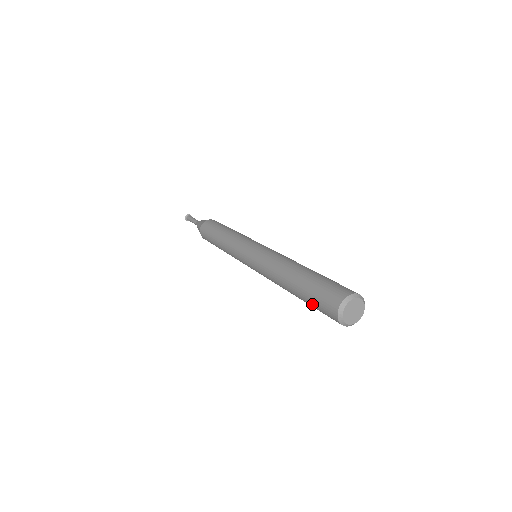
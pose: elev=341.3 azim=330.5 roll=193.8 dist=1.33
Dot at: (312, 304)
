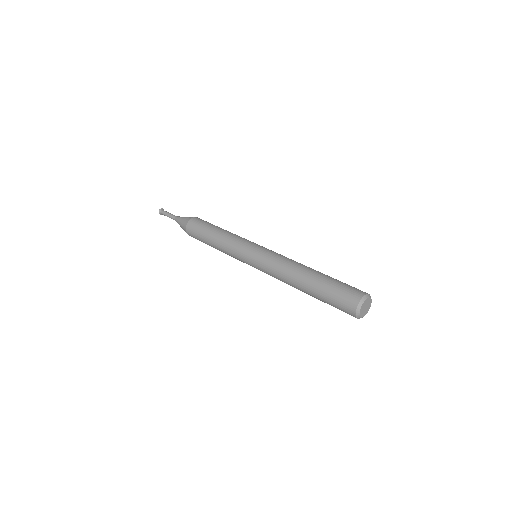
Dot at: (328, 297)
